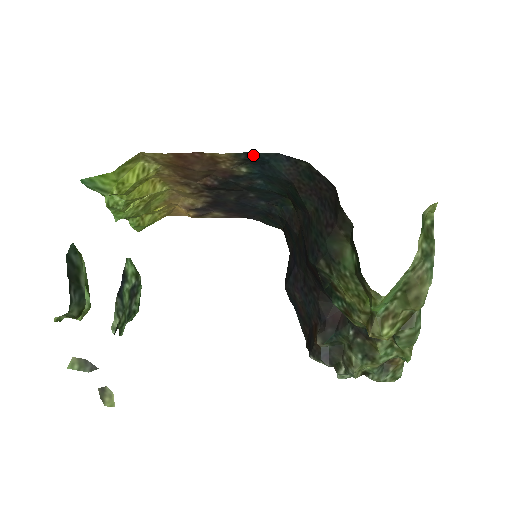
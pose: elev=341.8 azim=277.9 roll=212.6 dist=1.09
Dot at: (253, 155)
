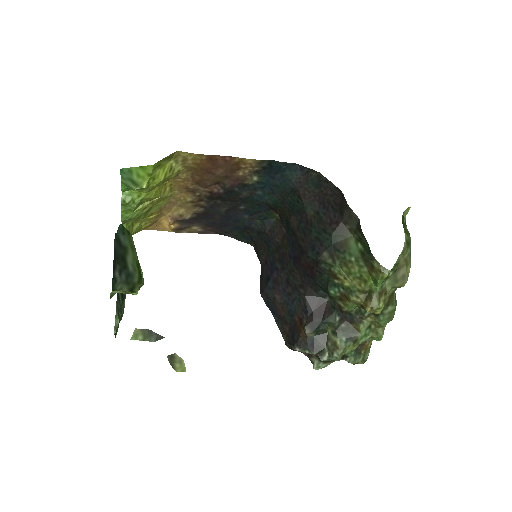
Dot at: (273, 164)
